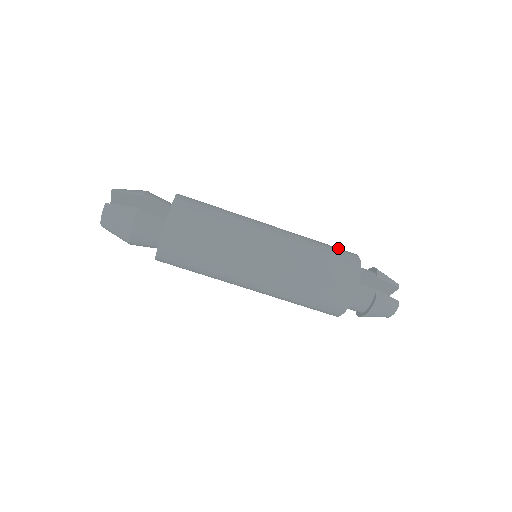
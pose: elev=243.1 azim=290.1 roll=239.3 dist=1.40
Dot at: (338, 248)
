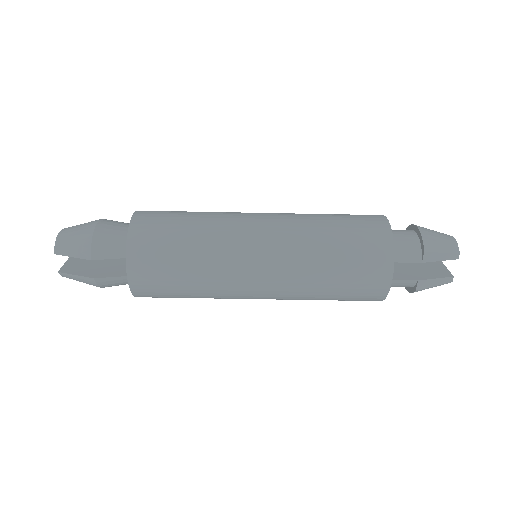
Dot at: (364, 243)
